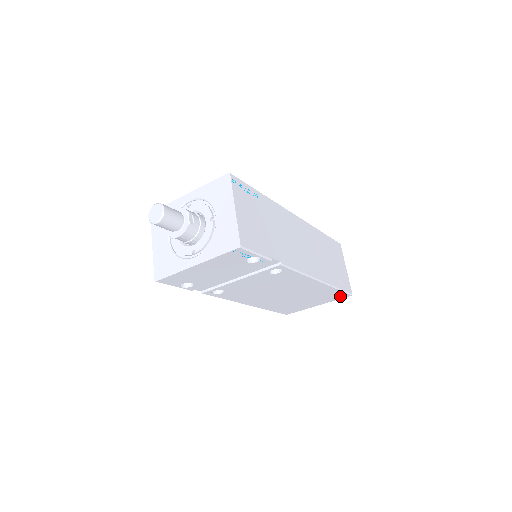
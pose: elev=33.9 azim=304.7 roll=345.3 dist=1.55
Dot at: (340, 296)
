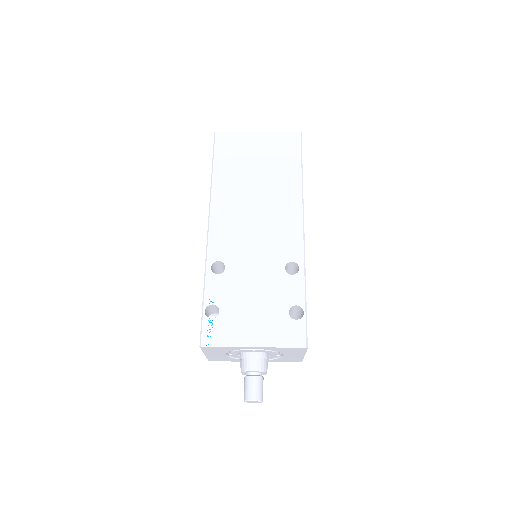
Dot at: occluded
